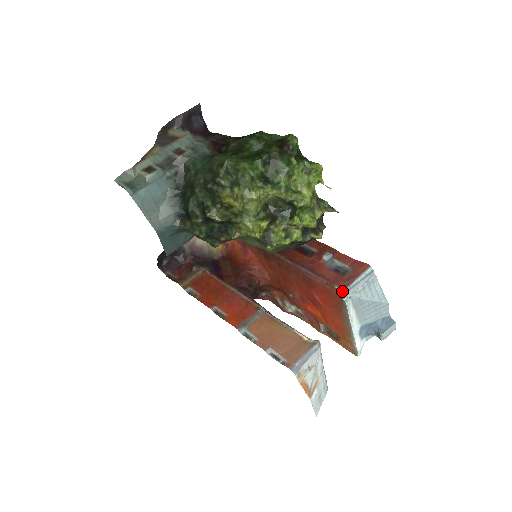
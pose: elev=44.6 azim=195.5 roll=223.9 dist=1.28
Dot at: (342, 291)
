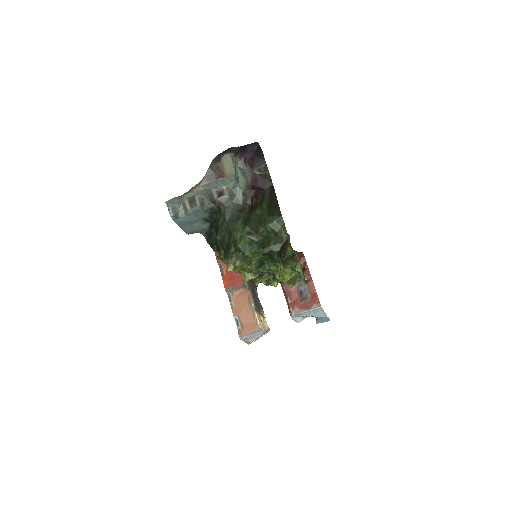
Dot at: (292, 314)
